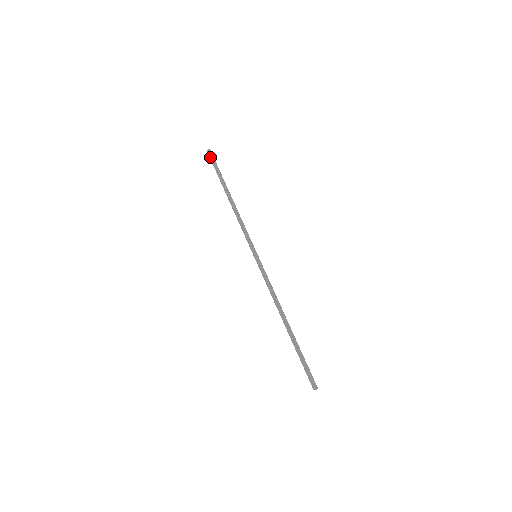
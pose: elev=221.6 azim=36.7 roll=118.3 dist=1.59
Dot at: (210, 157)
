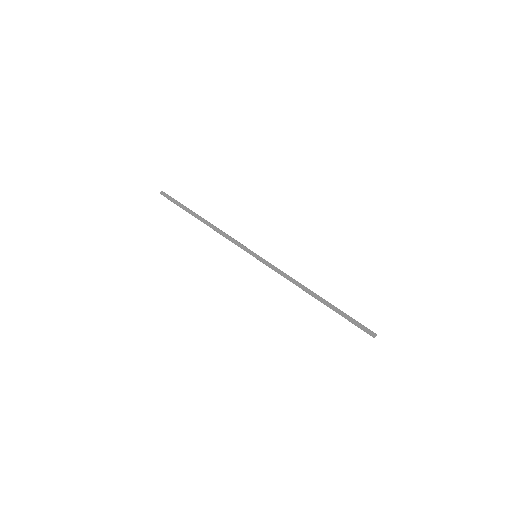
Dot at: occluded
